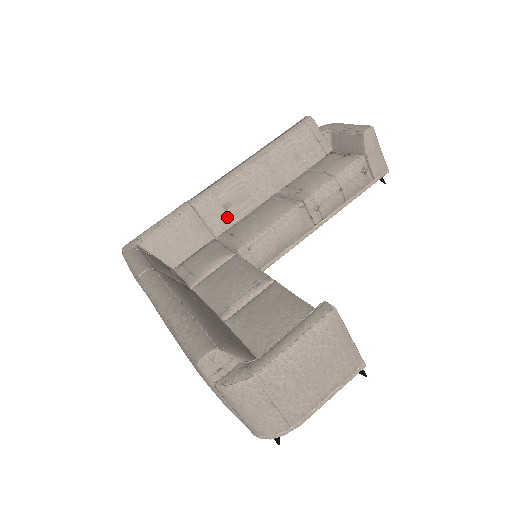
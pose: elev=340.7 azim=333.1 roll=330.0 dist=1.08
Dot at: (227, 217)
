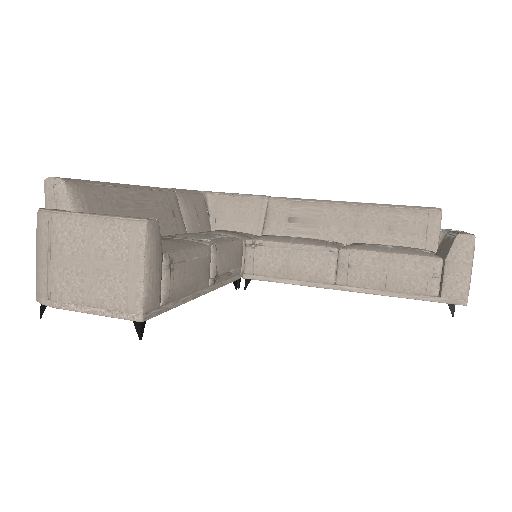
Dot at: (284, 228)
